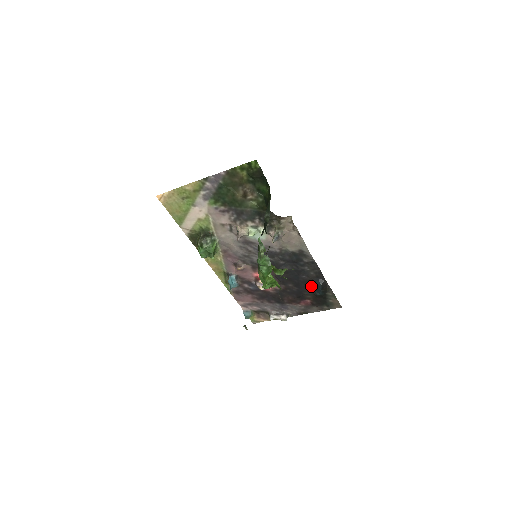
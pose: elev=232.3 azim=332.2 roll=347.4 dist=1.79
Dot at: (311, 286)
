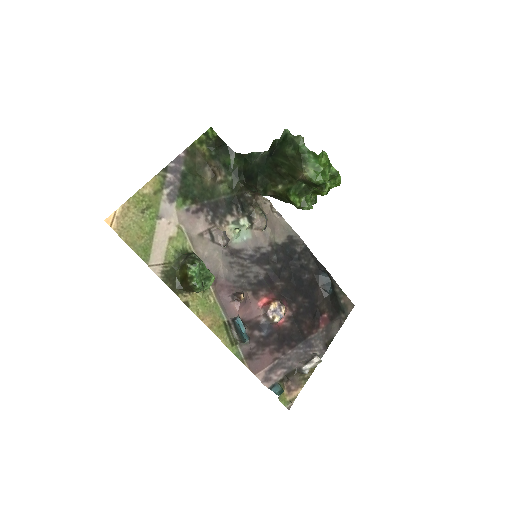
Dot at: (318, 288)
